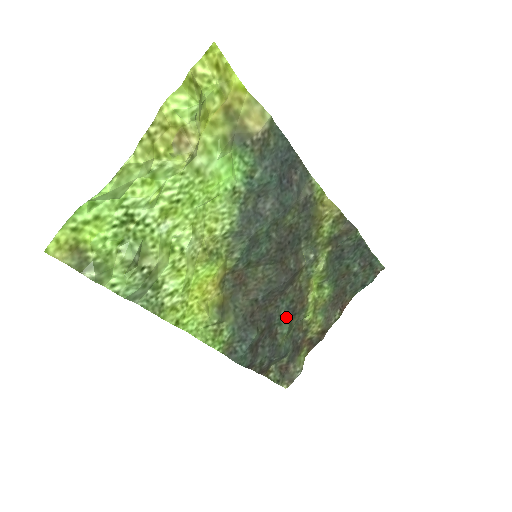
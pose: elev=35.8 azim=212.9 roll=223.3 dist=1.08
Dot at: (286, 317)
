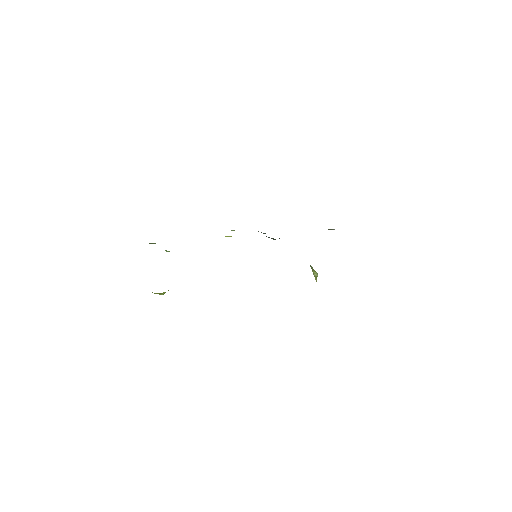
Dot at: occluded
